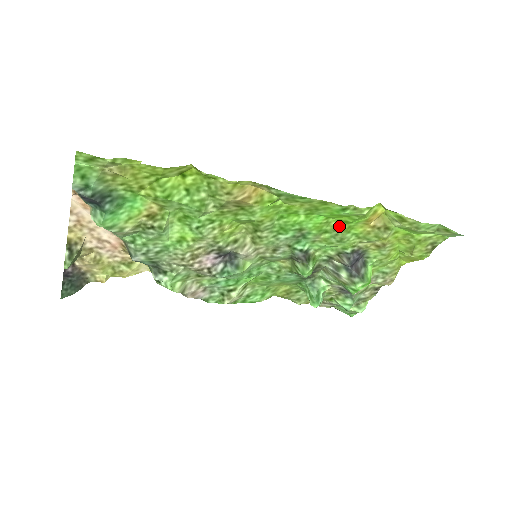
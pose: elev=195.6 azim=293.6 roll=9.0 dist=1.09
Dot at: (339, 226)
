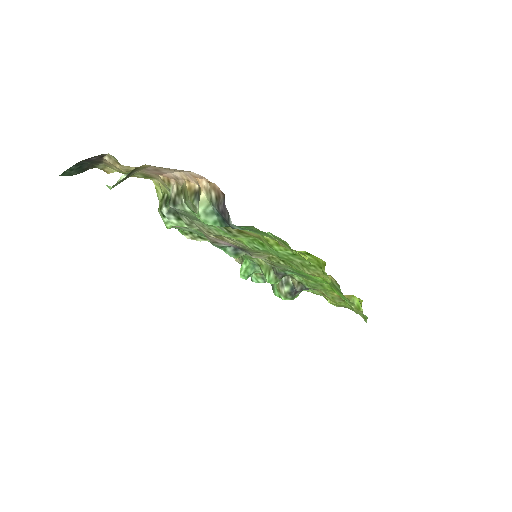
Dot at: (326, 286)
